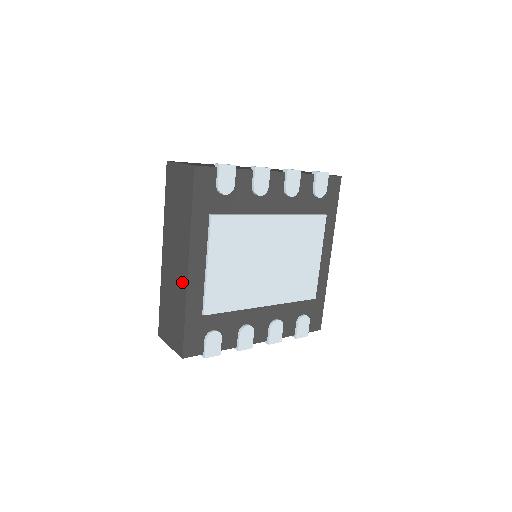
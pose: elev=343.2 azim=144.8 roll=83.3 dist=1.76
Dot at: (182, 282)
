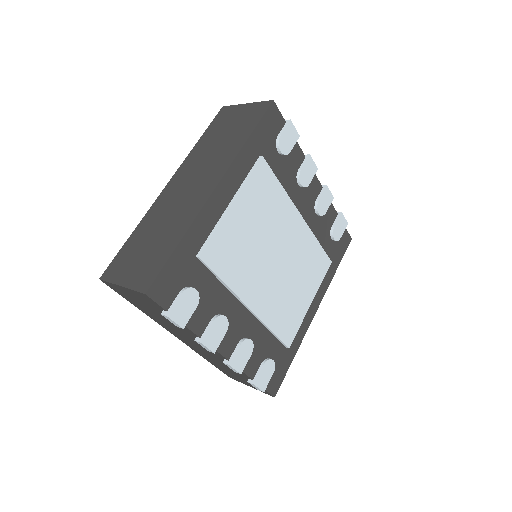
Dot at: (195, 204)
